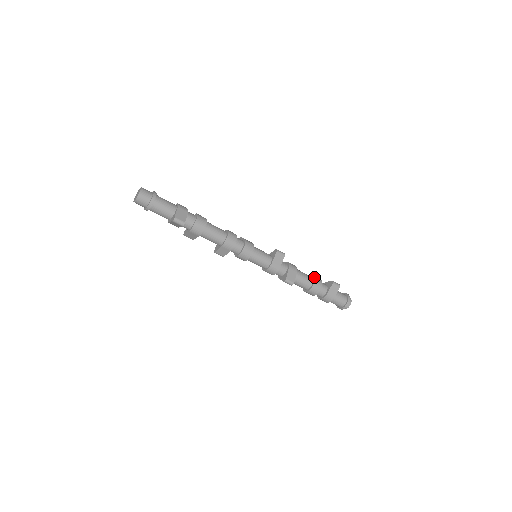
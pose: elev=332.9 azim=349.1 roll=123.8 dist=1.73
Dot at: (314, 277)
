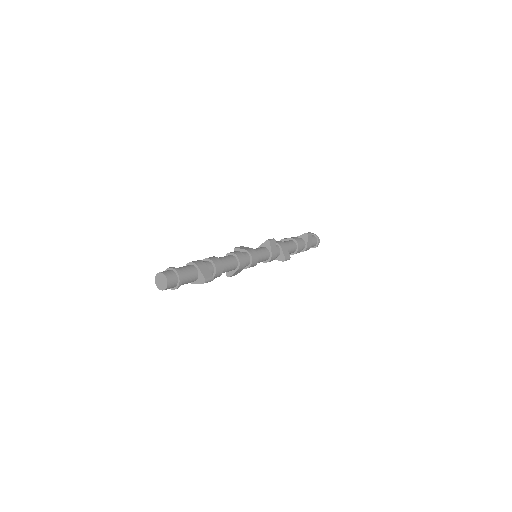
Dot at: (295, 240)
